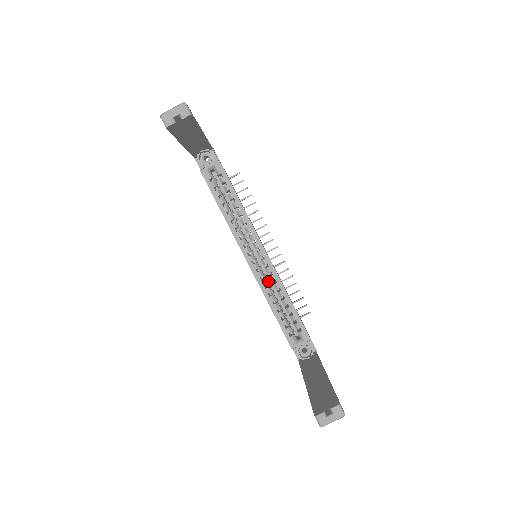
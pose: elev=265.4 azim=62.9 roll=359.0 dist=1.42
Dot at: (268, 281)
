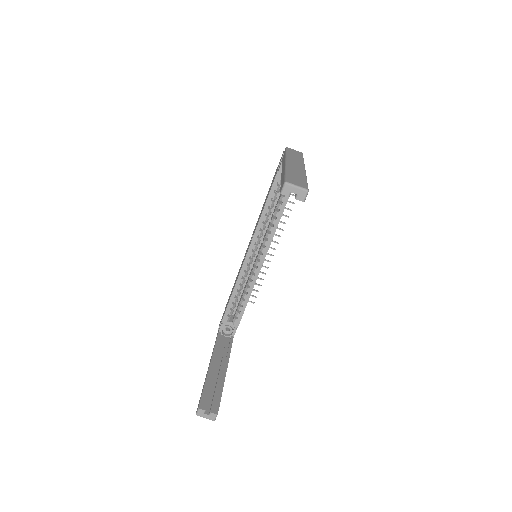
Dot at: occluded
